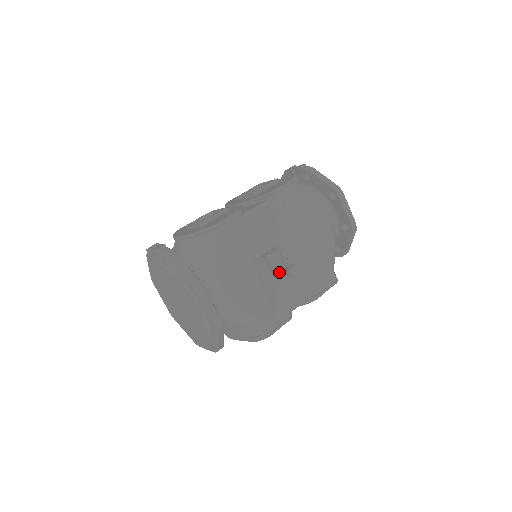
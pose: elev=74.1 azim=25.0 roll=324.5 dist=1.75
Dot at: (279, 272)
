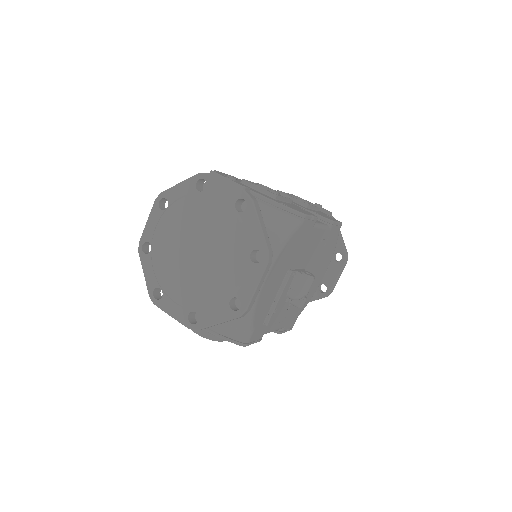
Dot at: (300, 296)
